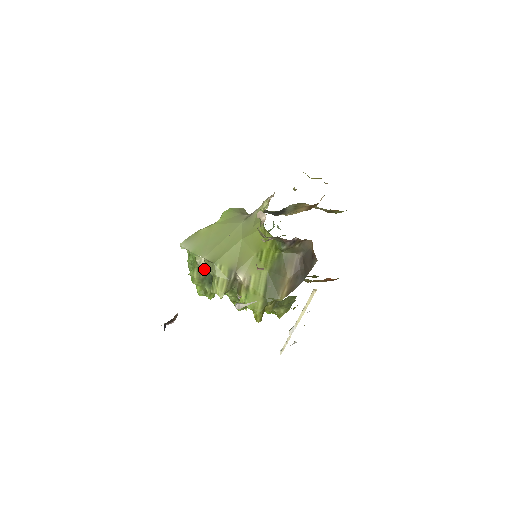
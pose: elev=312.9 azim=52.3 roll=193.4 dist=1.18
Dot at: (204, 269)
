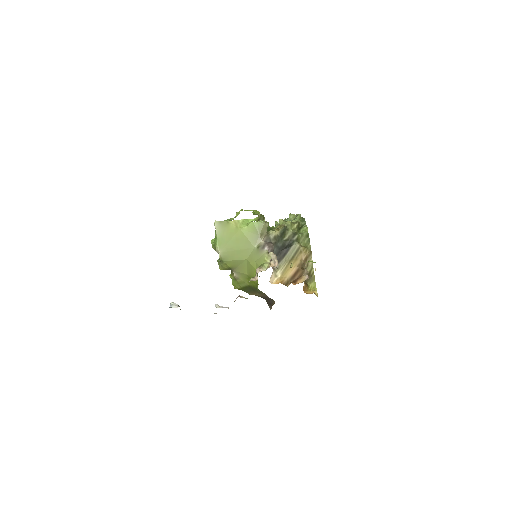
Dot at: occluded
